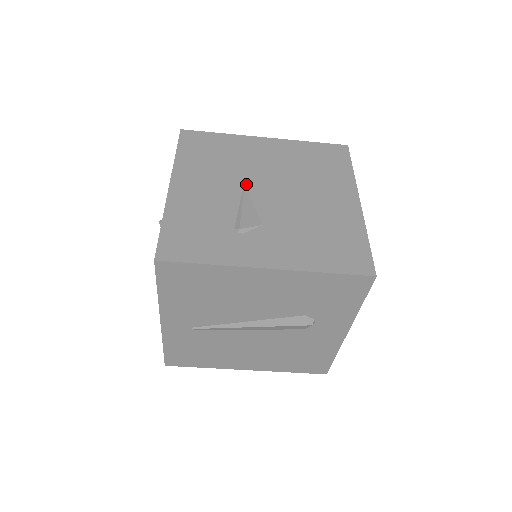
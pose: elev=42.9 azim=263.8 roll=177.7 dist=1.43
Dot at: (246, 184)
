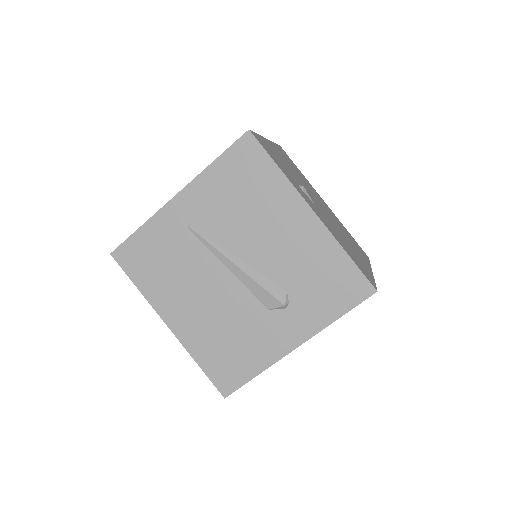
Dot at: (310, 191)
